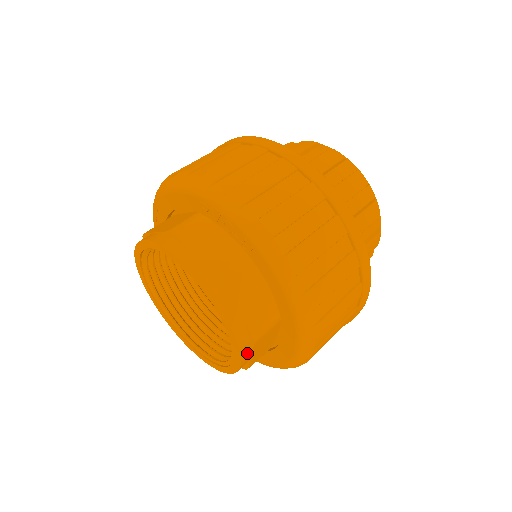
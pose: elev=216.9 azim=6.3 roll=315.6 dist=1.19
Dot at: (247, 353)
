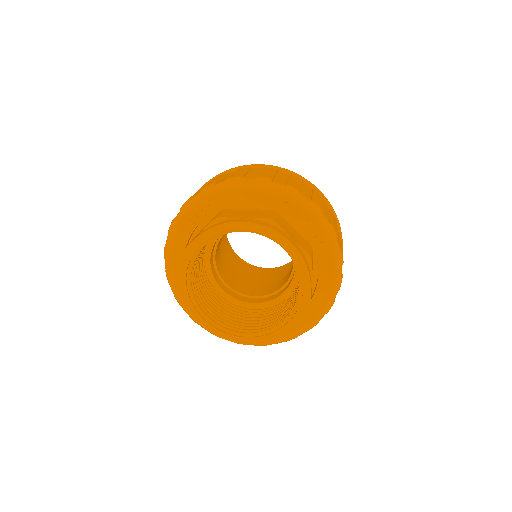
Dot at: occluded
